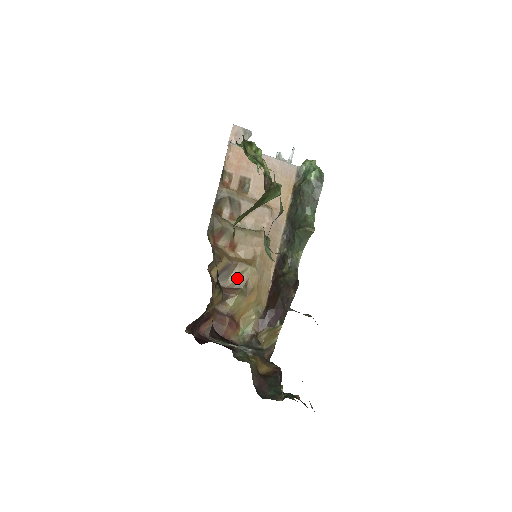
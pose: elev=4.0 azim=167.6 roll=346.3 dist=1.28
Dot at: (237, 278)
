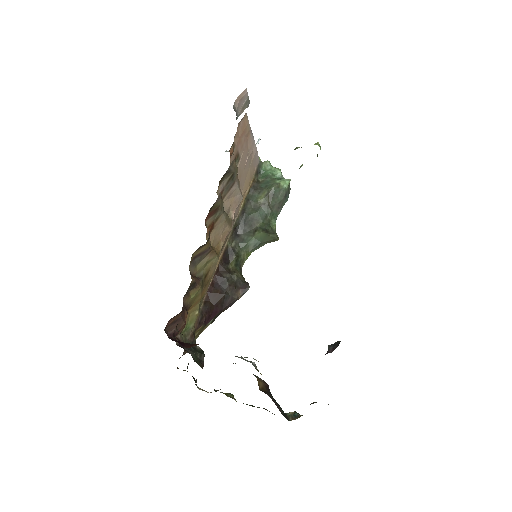
Dot at: (204, 266)
